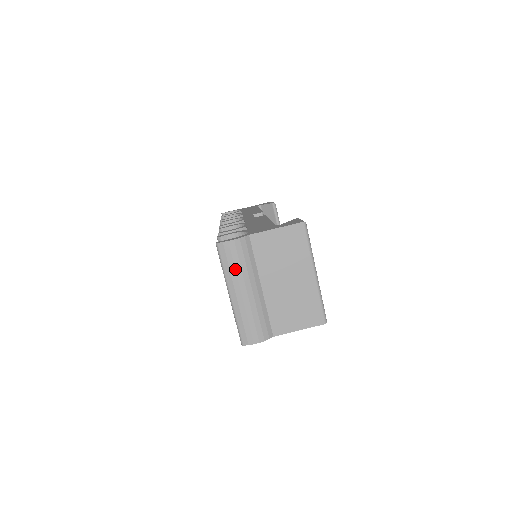
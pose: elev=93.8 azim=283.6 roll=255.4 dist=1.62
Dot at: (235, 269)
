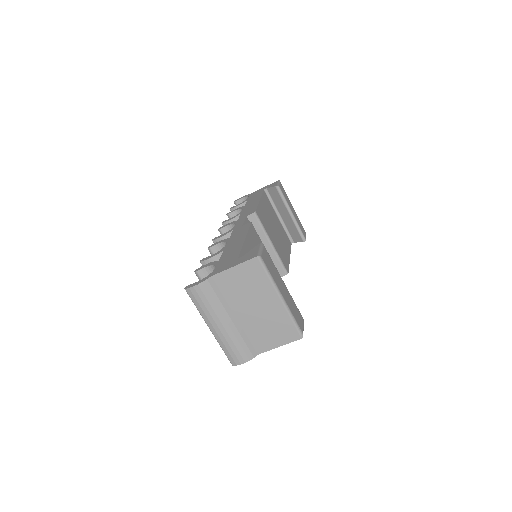
Dot at: (206, 308)
